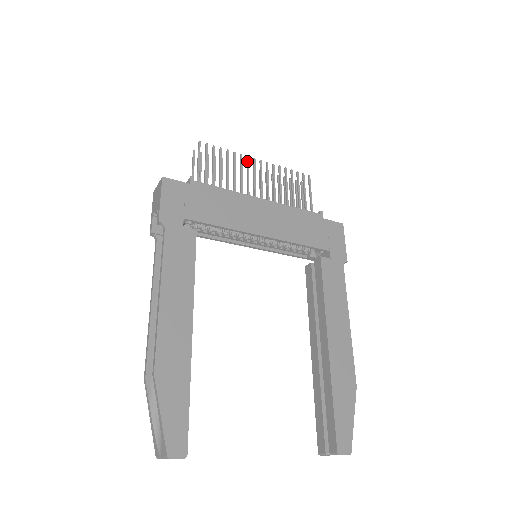
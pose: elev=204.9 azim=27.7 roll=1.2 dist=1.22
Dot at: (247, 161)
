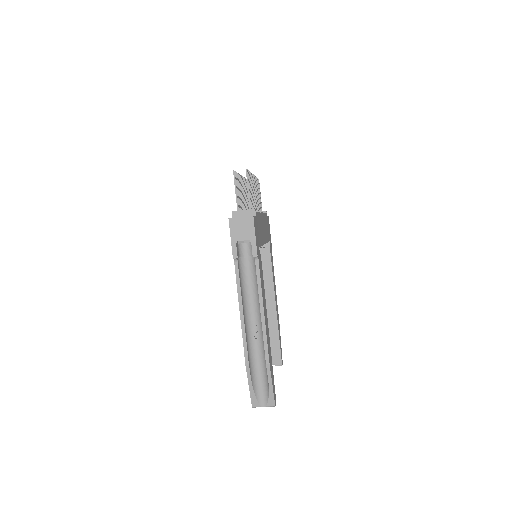
Dot at: occluded
